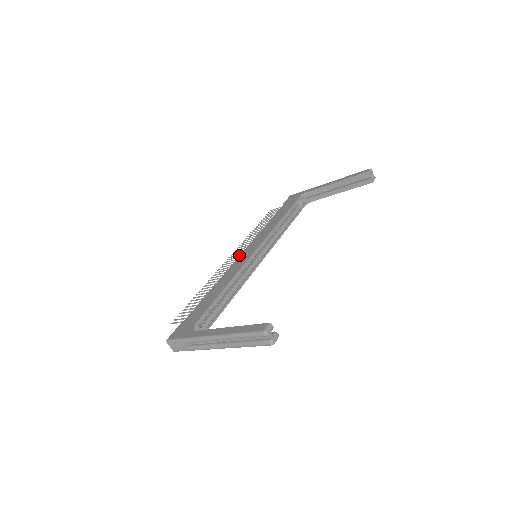
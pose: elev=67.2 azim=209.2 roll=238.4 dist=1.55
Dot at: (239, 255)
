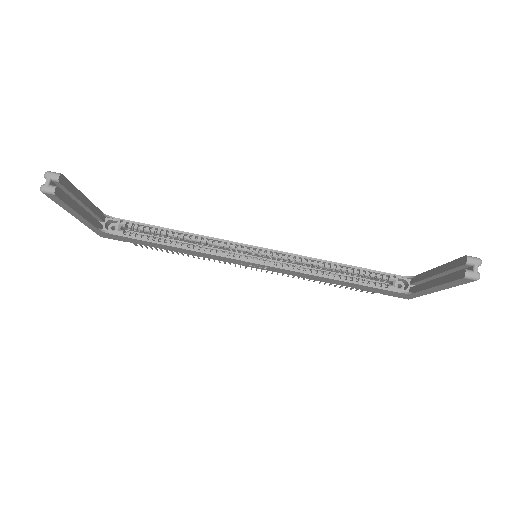
Dot at: occluded
